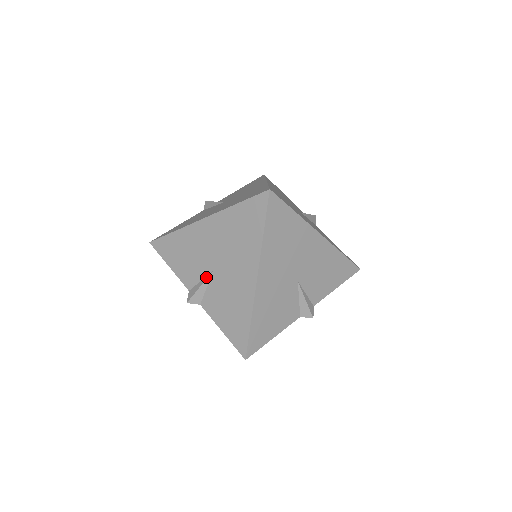
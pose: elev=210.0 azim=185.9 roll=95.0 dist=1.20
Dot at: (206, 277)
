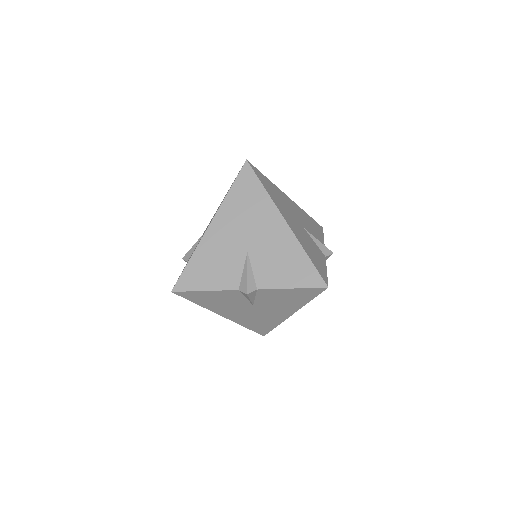
Dot at: (245, 262)
